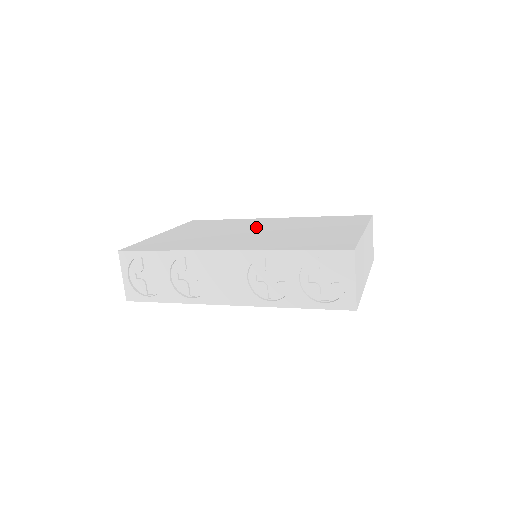
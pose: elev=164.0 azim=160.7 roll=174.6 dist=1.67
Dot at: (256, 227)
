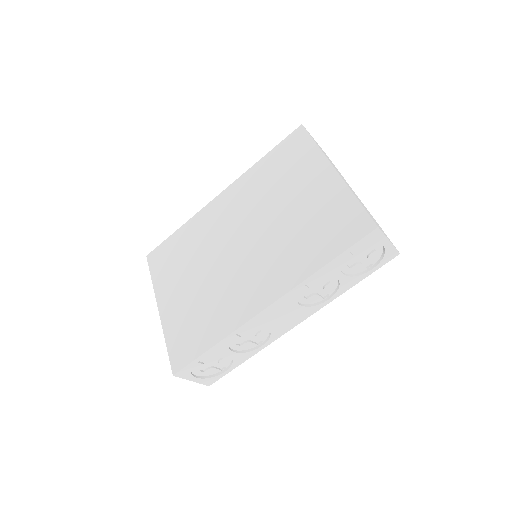
Dot at: (229, 232)
